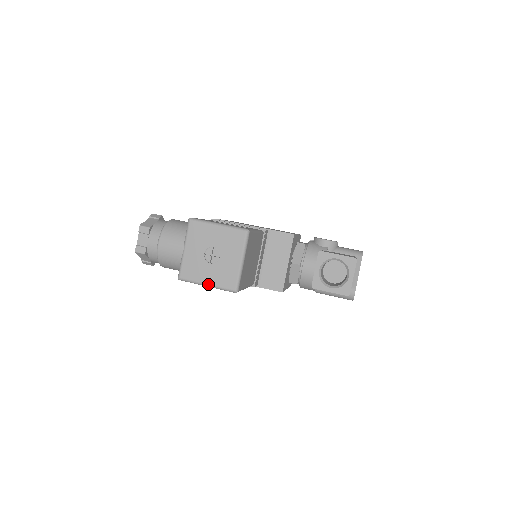
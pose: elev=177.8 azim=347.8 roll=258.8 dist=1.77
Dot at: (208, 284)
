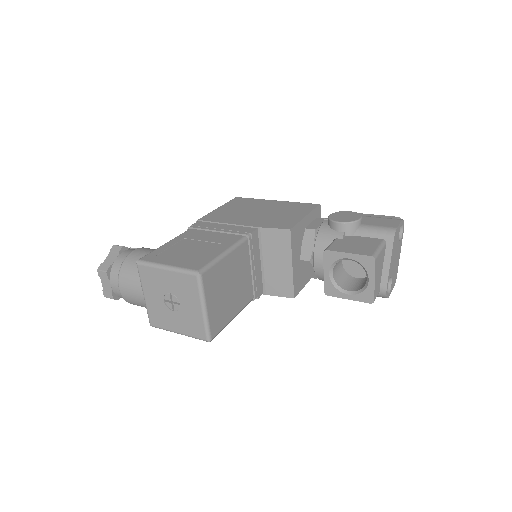
Dot at: (179, 333)
